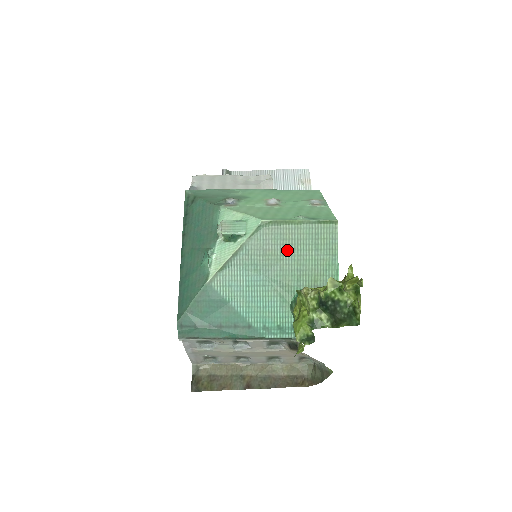
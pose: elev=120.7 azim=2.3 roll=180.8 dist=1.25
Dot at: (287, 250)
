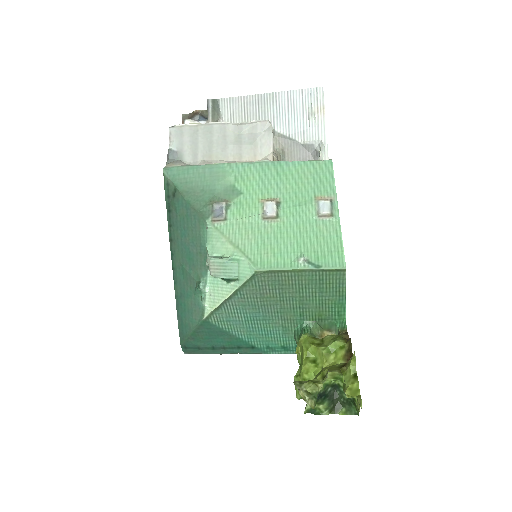
Dot at: (287, 293)
